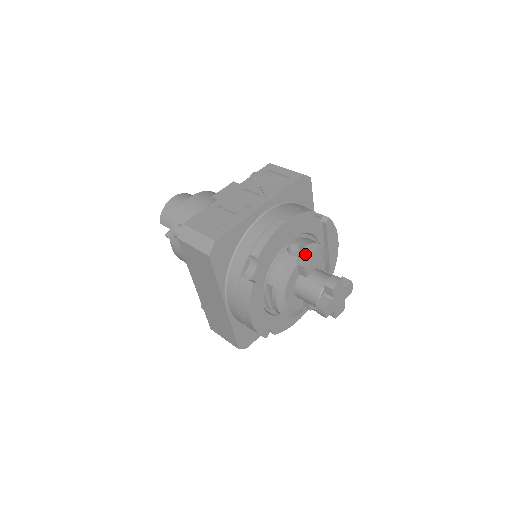
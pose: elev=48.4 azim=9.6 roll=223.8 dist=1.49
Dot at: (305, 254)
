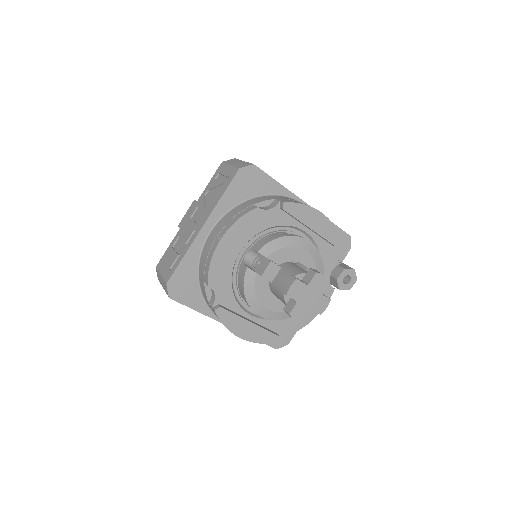
Dot at: (264, 257)
